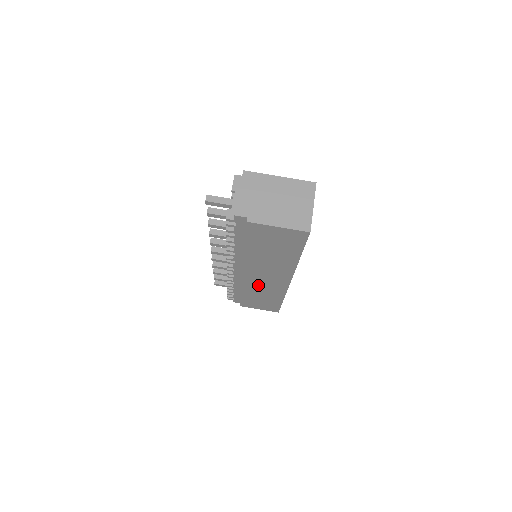
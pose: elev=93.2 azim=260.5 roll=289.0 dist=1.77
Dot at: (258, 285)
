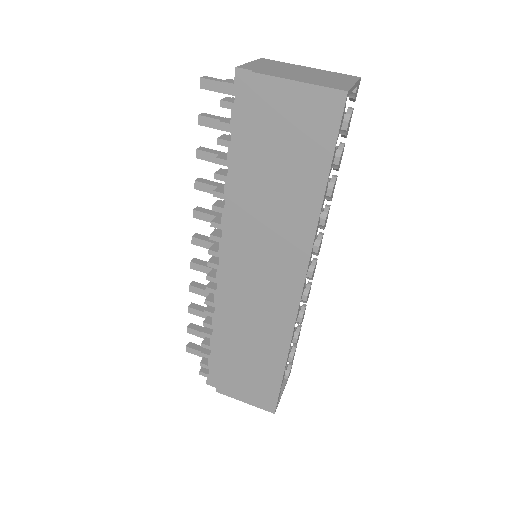
Dot at: (250, 307)
